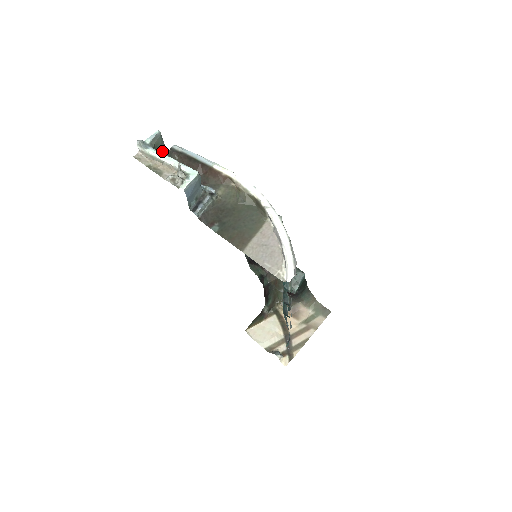
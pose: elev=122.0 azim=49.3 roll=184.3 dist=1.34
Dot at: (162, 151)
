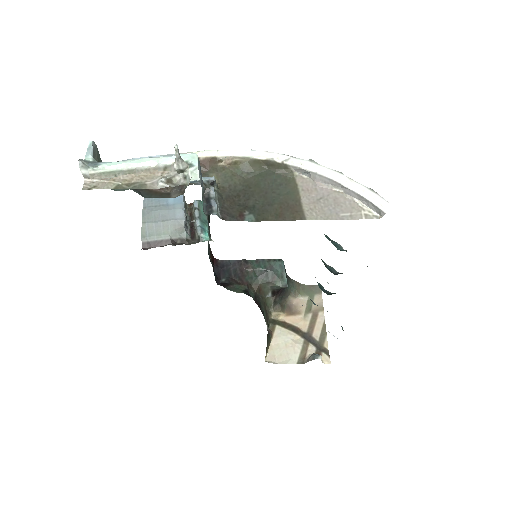
Dot at: occluded
